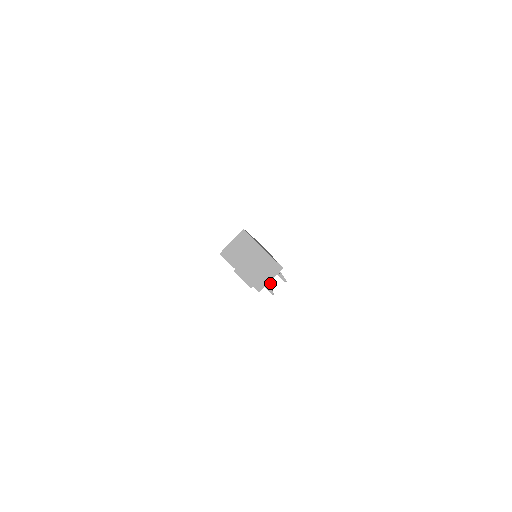
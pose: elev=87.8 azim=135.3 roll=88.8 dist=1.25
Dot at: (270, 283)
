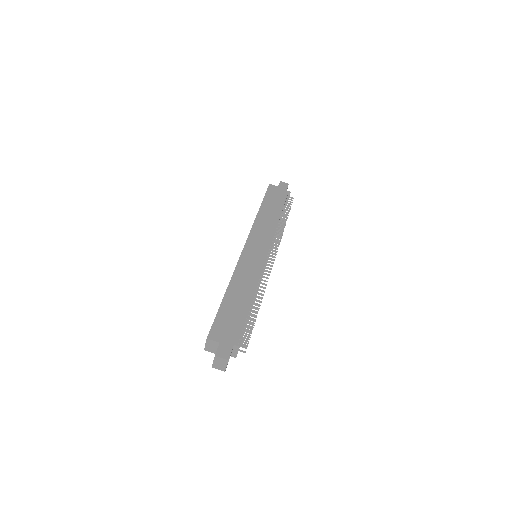
Dot at: (258, 308)
